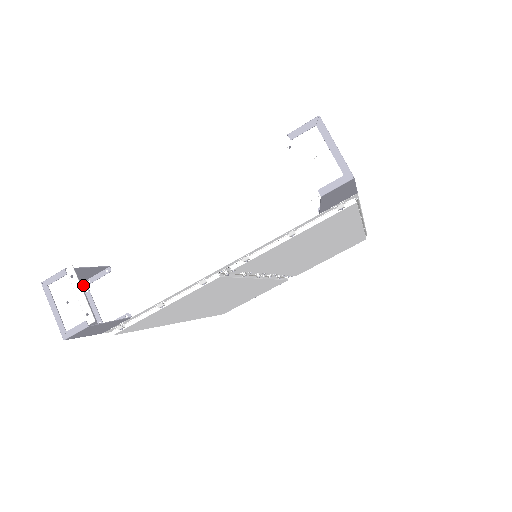
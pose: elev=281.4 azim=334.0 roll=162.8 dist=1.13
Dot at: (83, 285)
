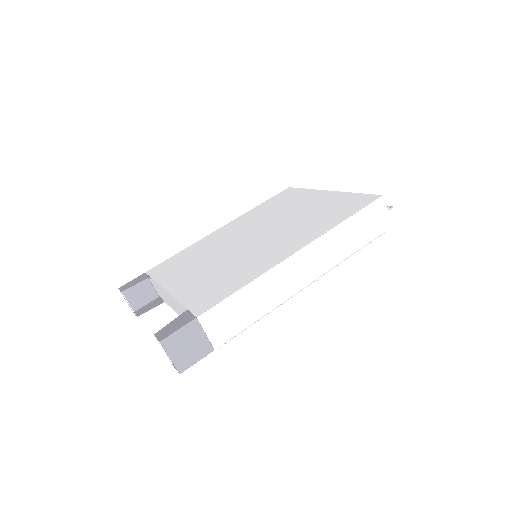
Dot at: occluded
